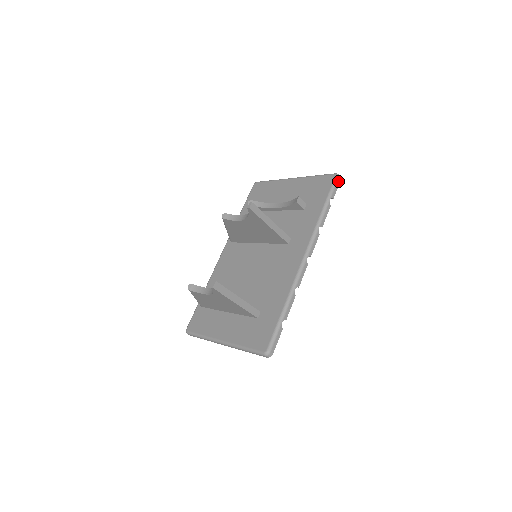
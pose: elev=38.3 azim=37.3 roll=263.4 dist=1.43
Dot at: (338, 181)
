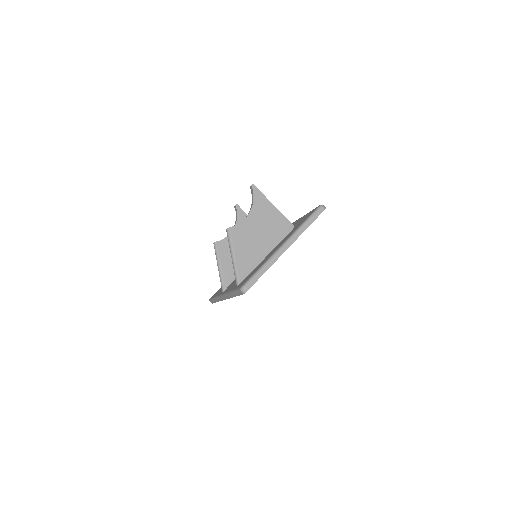
Dot at: occluded
